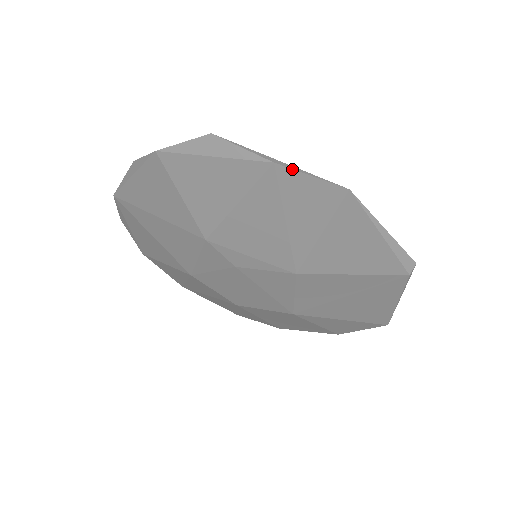
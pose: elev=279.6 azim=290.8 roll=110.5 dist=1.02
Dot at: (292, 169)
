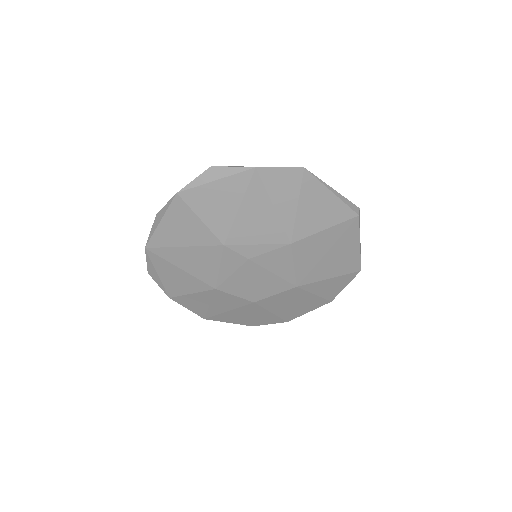
Dot at: (267, 167)
